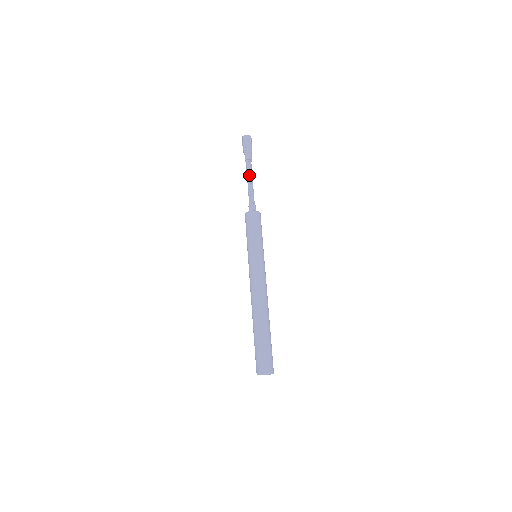
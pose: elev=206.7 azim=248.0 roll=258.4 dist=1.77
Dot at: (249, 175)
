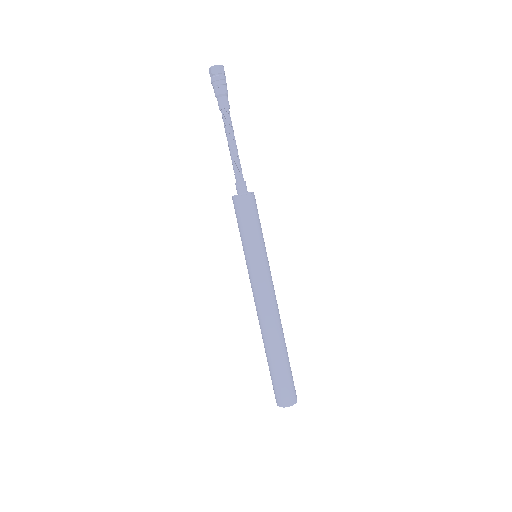
Dot at: (230, 134)
